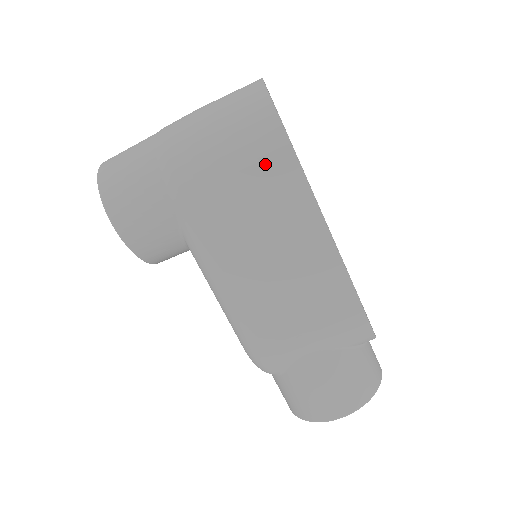
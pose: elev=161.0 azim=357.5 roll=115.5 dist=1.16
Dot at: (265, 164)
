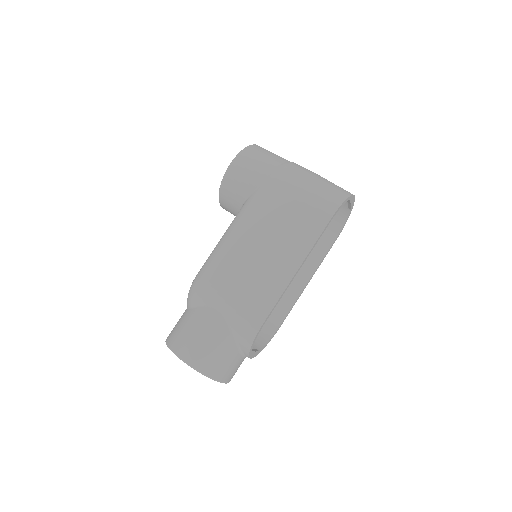
Dot at: (313, 213)
